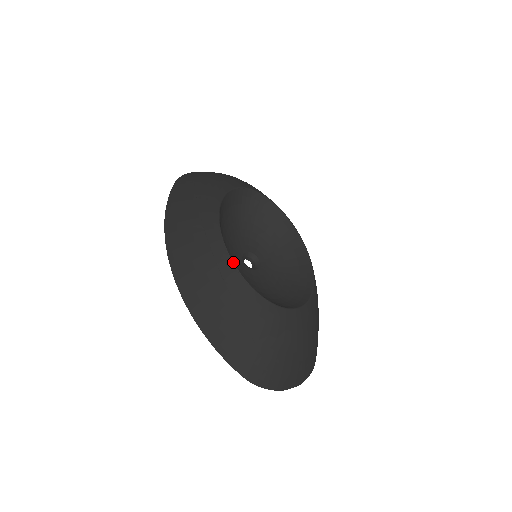
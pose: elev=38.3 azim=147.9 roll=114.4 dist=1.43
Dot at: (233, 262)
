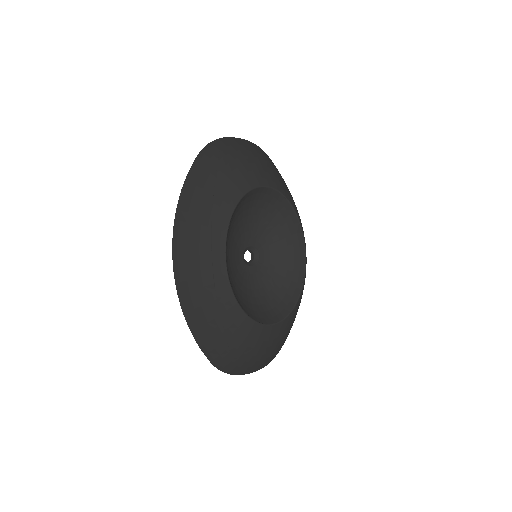
Dot at: (228, 278)
